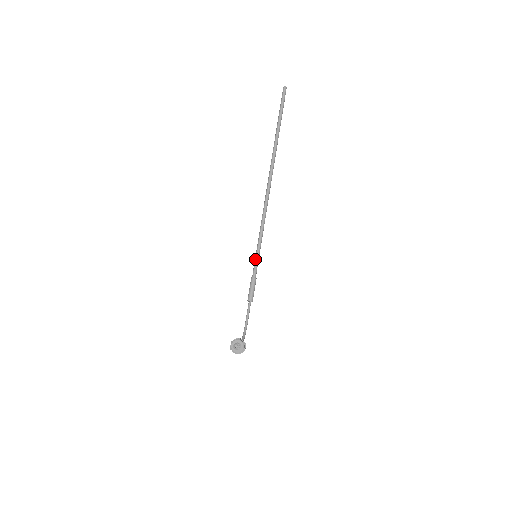
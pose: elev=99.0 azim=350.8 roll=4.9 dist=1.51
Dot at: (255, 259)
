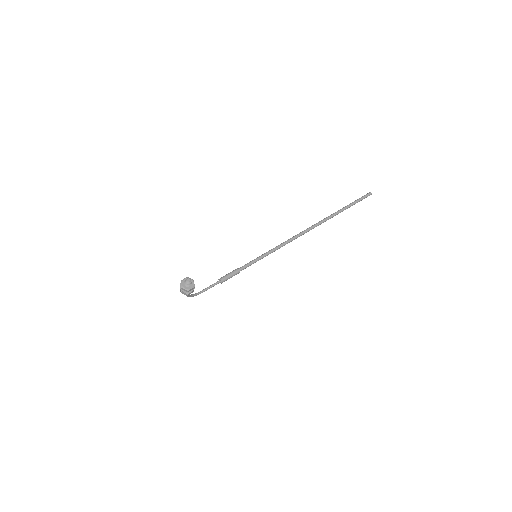
Dot at: (252, 260)
